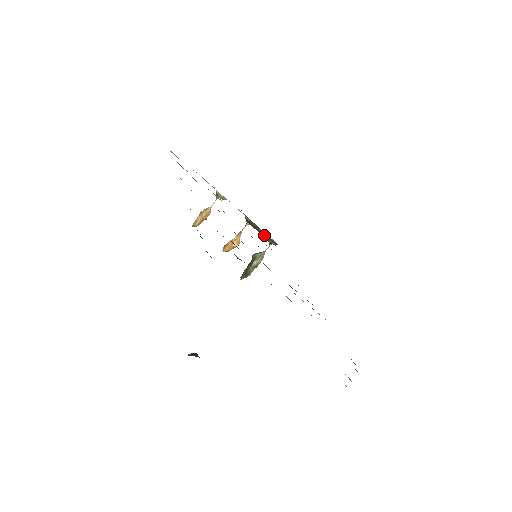
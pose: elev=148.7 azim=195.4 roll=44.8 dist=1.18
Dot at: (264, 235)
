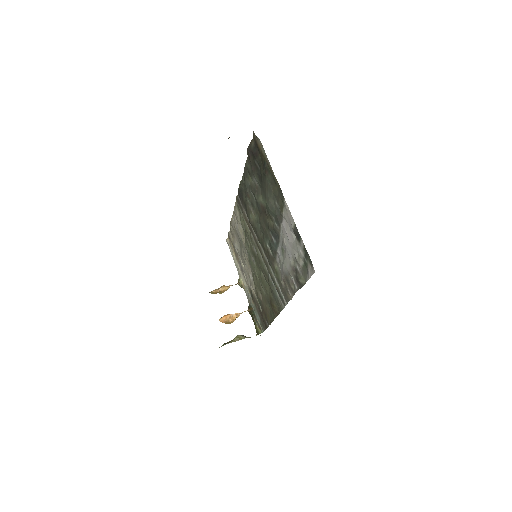
Dot at: (256, 320)
